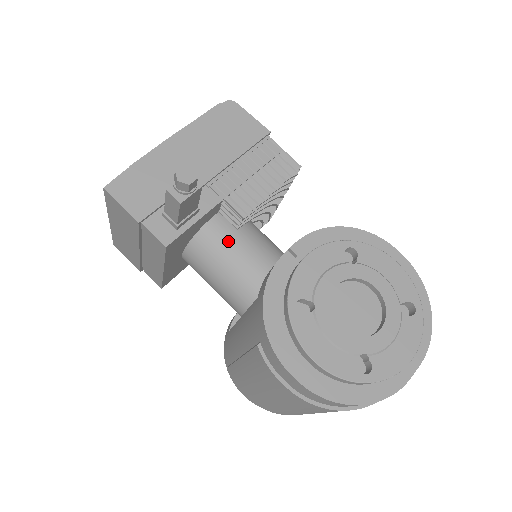
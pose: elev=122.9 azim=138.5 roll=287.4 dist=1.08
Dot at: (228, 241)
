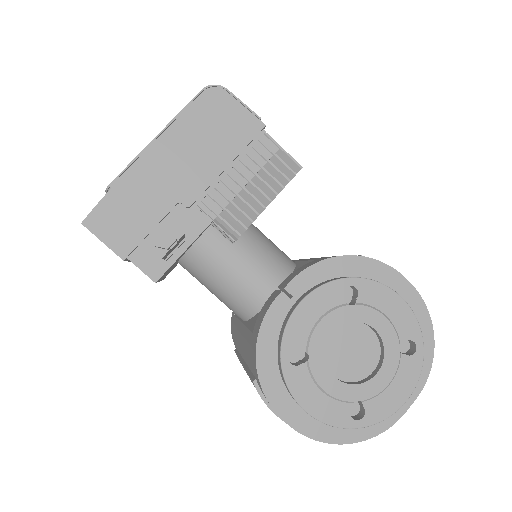
Dot at: (223, 257)
